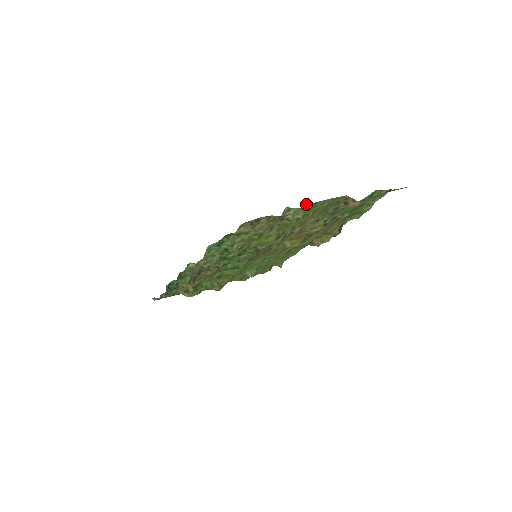
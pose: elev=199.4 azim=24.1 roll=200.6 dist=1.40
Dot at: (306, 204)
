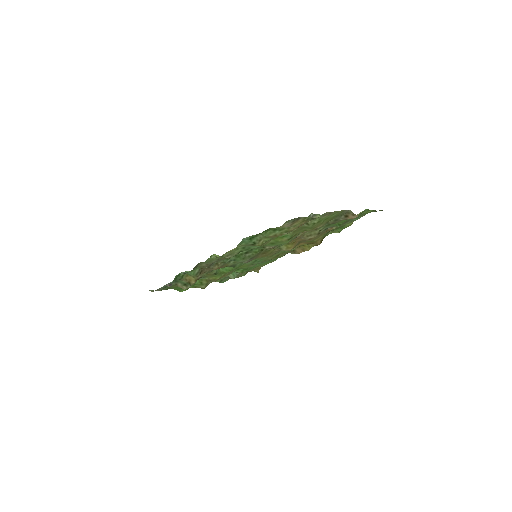
Dot at: (327, 212)
